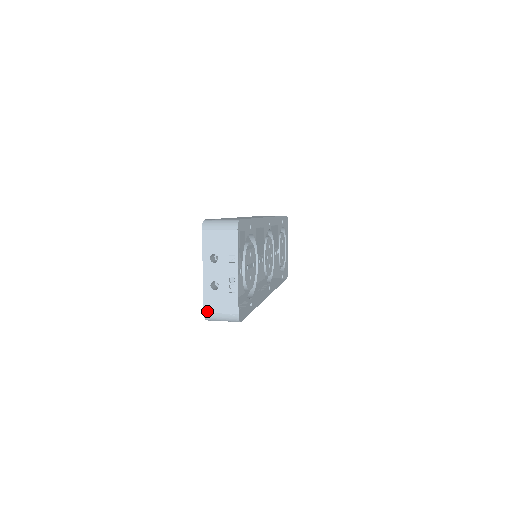
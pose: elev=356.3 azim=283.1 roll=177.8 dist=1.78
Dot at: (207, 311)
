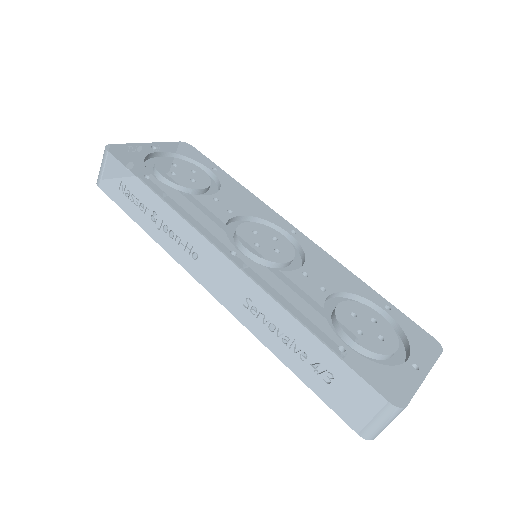
Dot at: occluded
